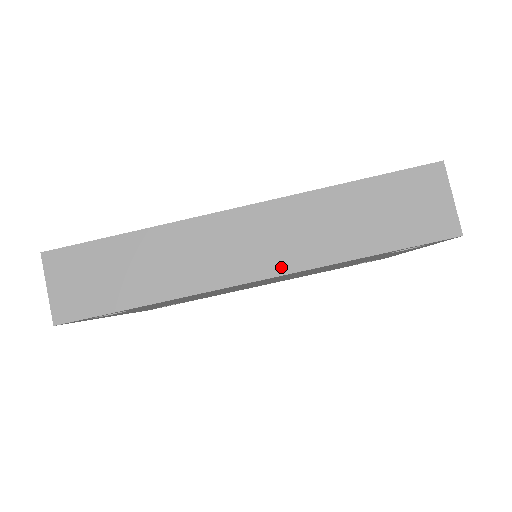
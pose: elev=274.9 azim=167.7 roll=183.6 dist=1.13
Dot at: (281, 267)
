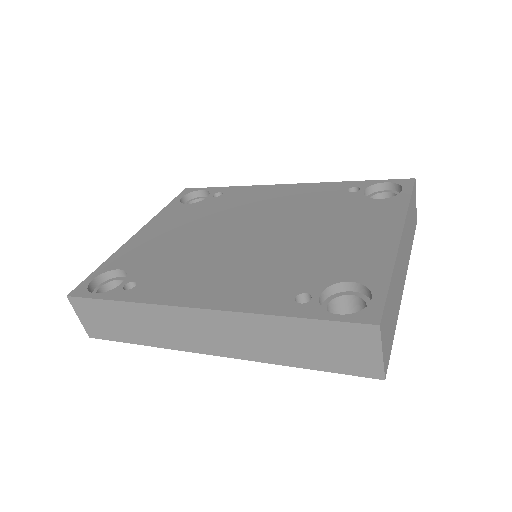
Dot at: (232, 353)
